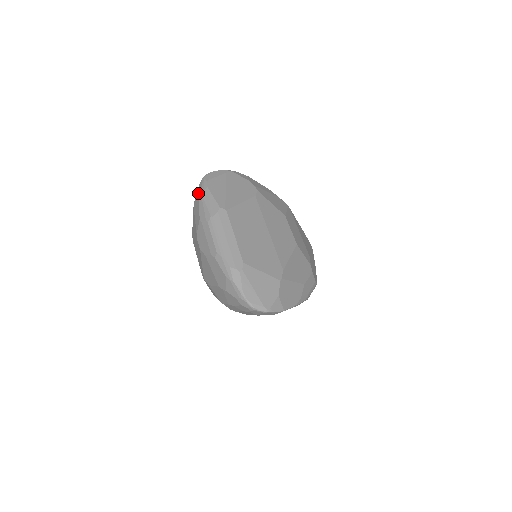
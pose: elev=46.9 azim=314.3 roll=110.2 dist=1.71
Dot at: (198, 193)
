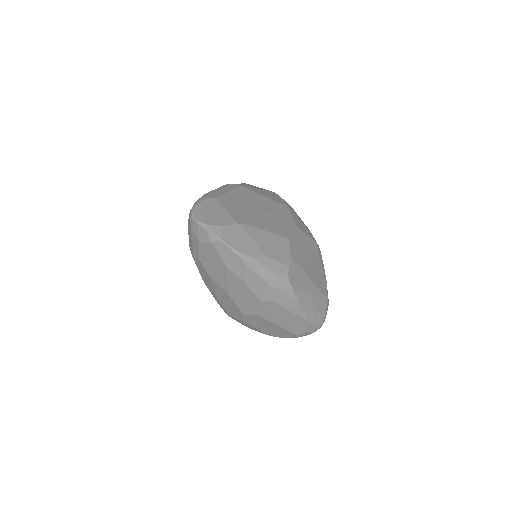
Dot at: occluded
